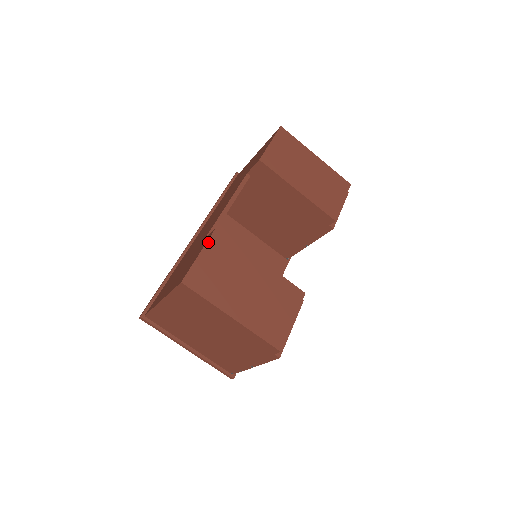
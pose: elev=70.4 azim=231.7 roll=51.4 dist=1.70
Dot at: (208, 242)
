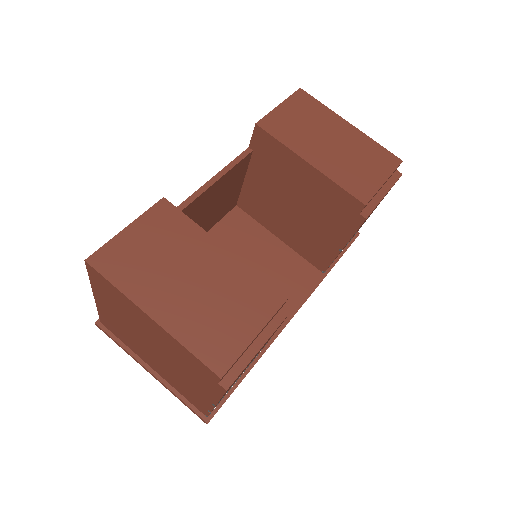
Dot at: (144, 214)
